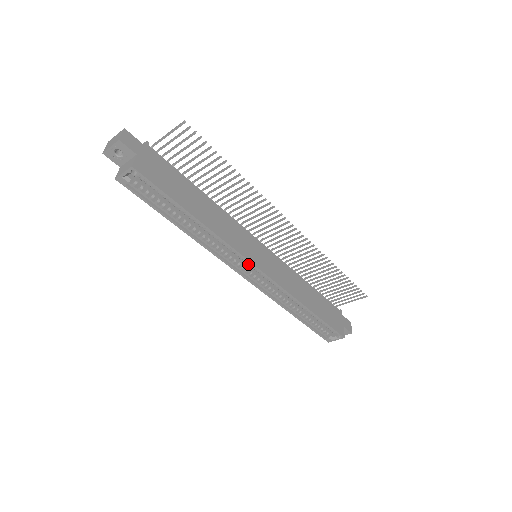
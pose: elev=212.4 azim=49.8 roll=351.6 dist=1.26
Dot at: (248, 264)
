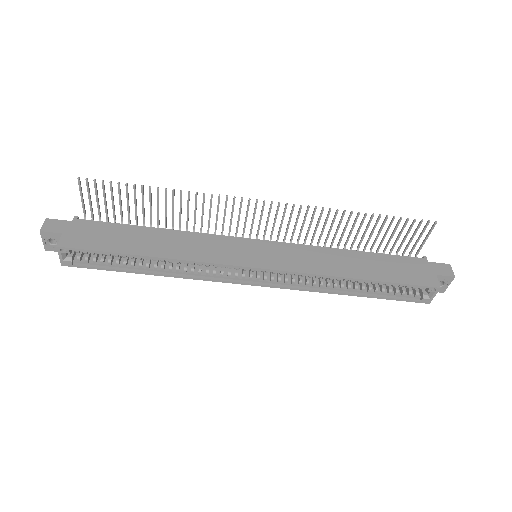
Dot at: (243, 269)
